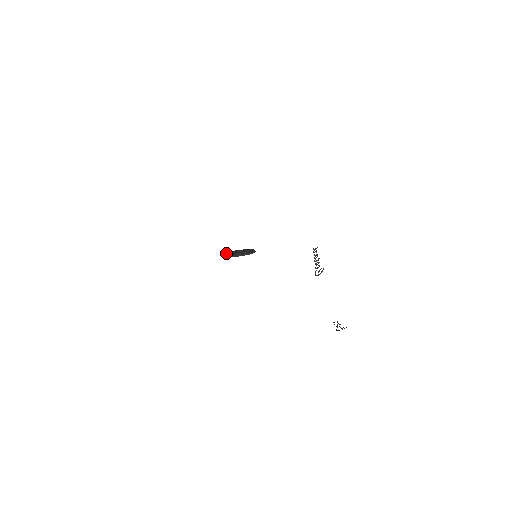
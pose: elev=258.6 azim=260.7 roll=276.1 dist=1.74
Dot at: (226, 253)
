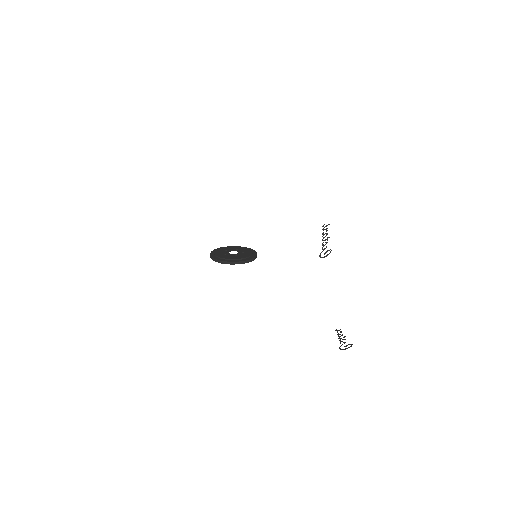
Dot at: (216, 253)
